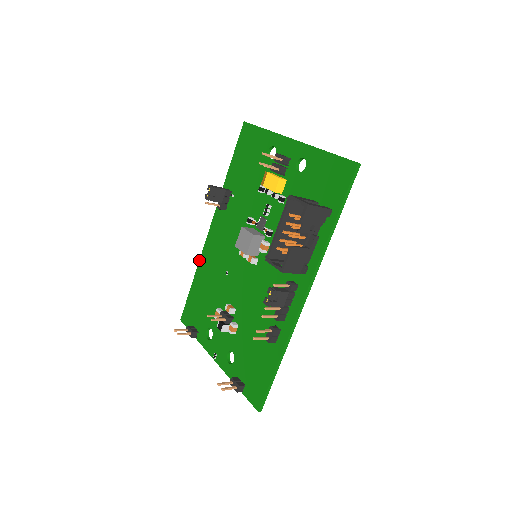
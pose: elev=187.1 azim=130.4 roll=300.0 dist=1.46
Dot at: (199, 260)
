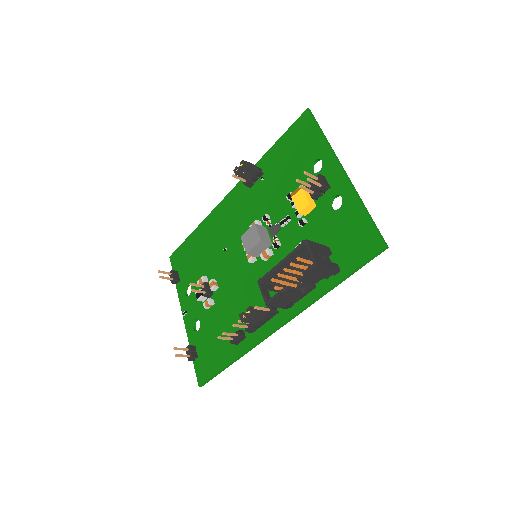
Dot at: (207, 216)
